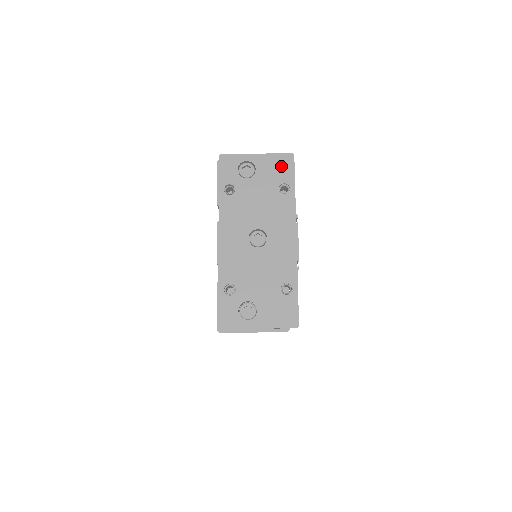
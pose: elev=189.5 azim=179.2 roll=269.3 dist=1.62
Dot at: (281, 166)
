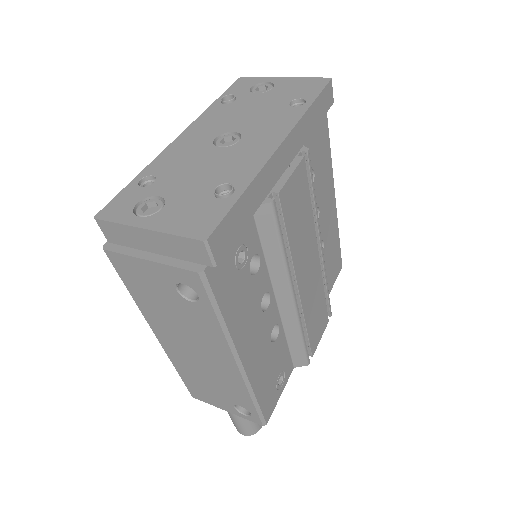
Dot at: (307, 86)
